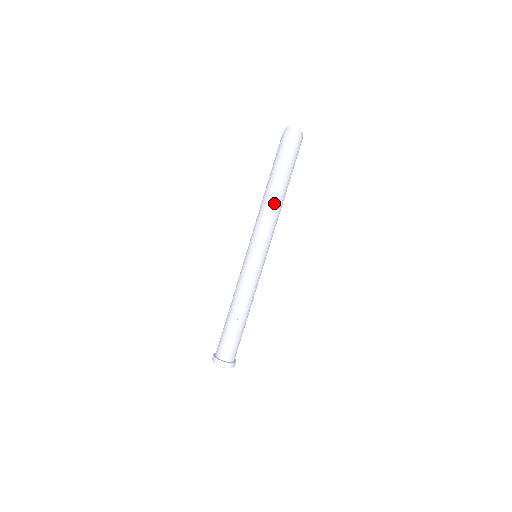
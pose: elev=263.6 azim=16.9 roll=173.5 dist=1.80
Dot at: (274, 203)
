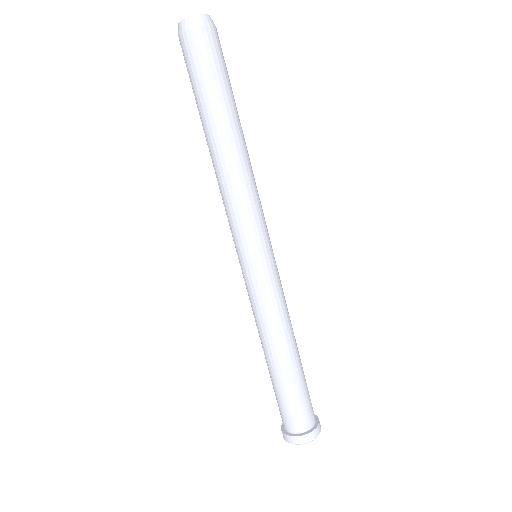
Dot at: (225, 161)
